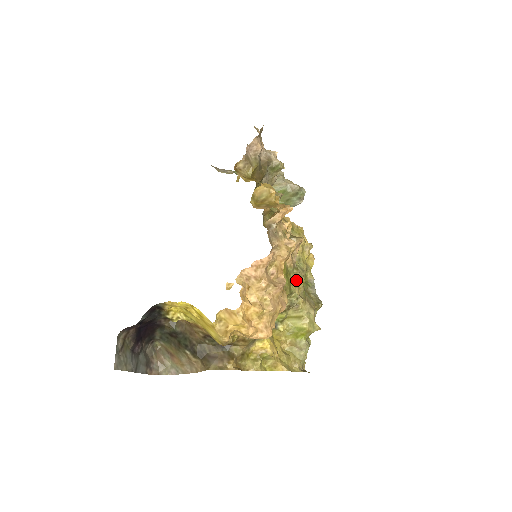
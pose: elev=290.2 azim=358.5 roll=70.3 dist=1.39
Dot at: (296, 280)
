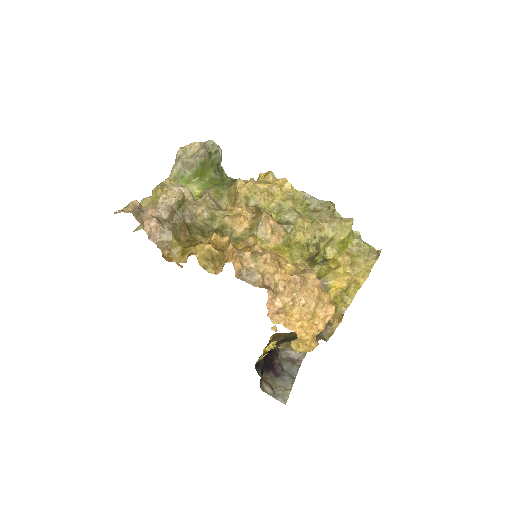
Dot at: (298, 231)
